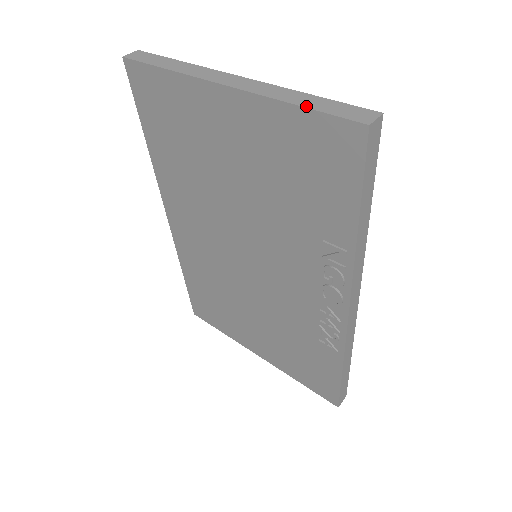
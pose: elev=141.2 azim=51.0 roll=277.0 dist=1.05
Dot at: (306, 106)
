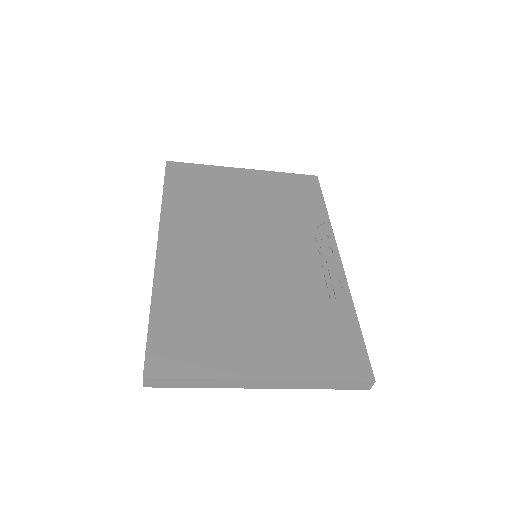
Dot at: (289, 174)
